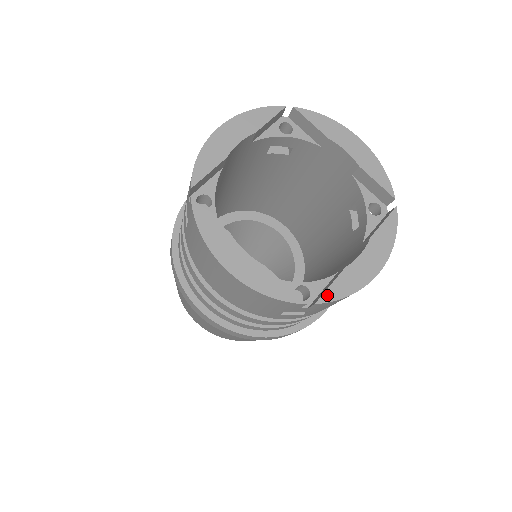
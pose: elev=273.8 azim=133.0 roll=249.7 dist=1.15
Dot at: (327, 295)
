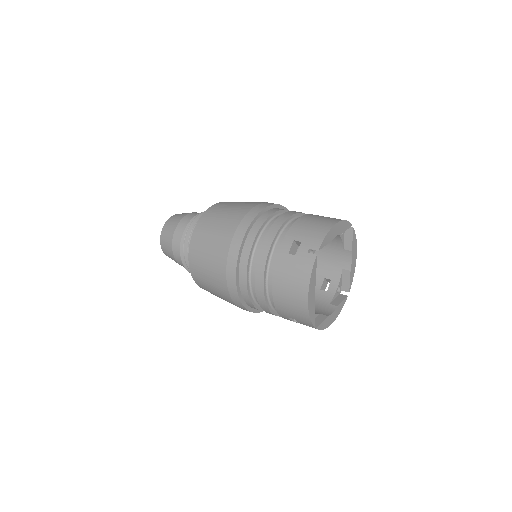
Dot at: (320, 326)
